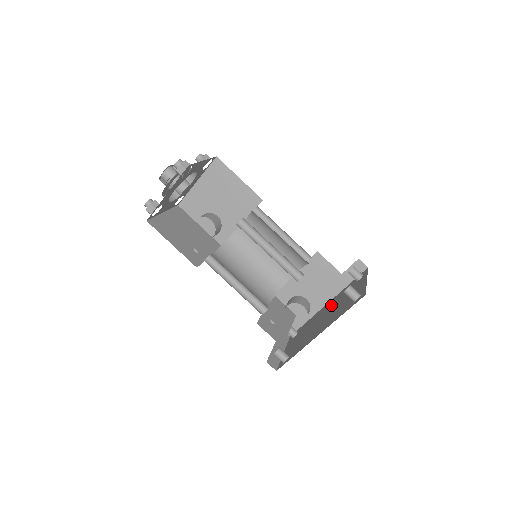
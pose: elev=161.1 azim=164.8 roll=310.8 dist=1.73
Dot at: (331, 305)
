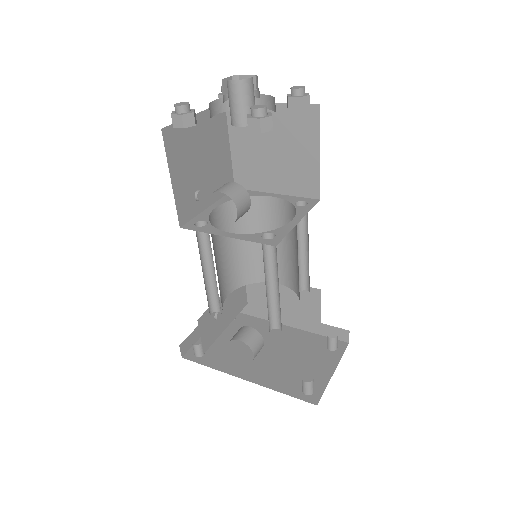
Dot at: (284, 340)
